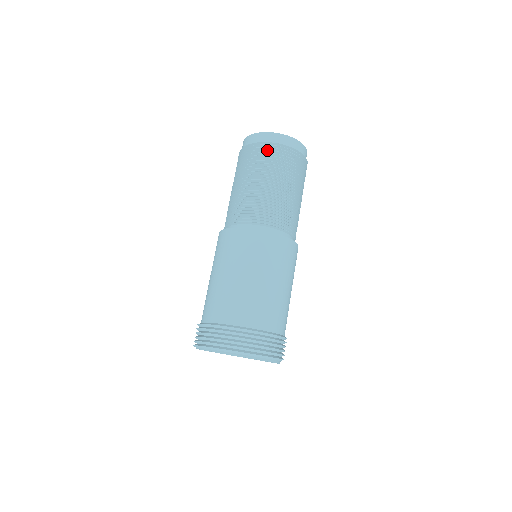
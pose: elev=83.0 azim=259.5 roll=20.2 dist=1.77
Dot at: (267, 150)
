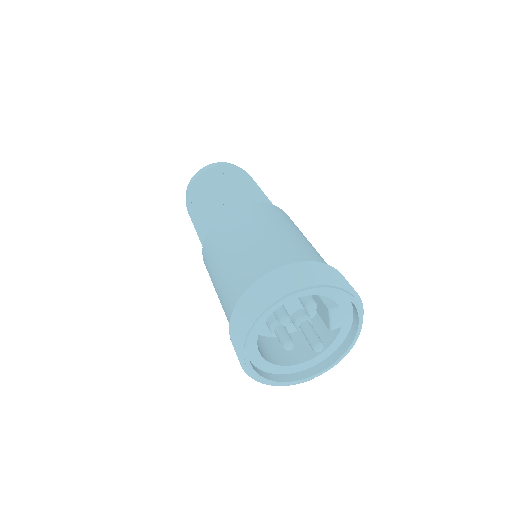
Dot at: (209, 173)
